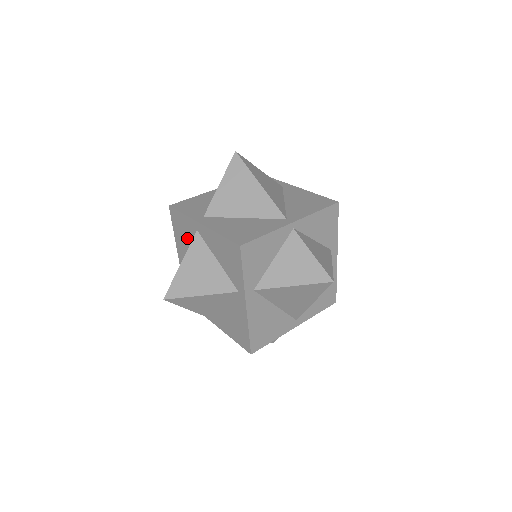
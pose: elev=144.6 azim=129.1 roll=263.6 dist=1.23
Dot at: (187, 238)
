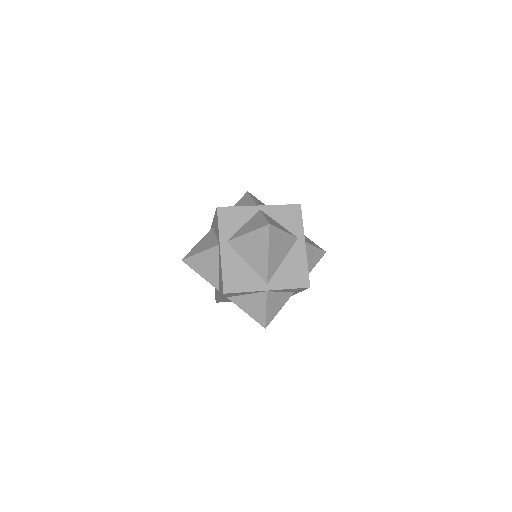
Dot at: occluded
